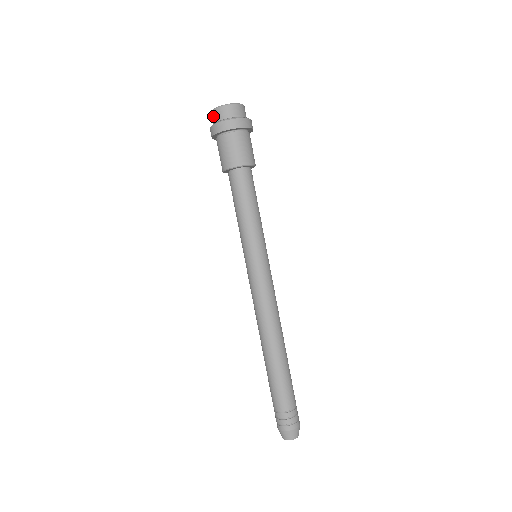
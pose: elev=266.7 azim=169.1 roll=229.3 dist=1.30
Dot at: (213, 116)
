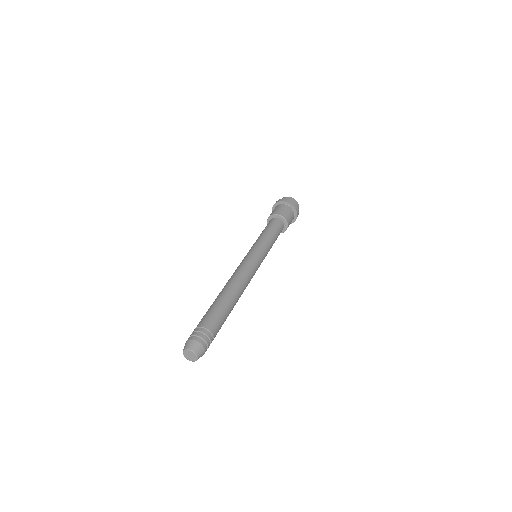
Dot at: occluded
